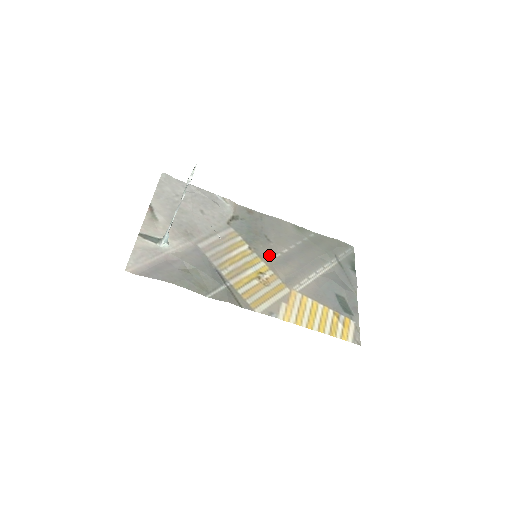
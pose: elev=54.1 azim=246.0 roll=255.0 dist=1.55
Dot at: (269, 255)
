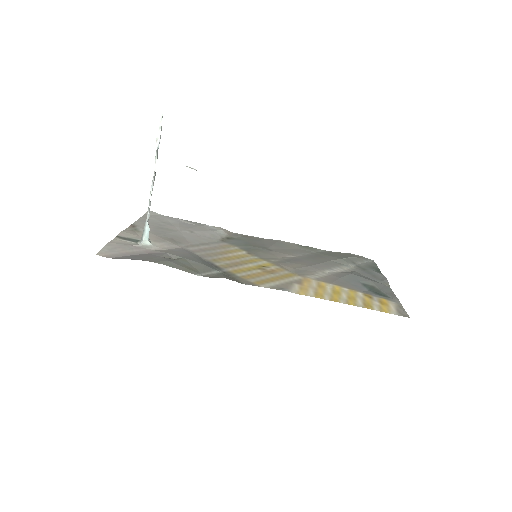
Dot at: (272, 258)
